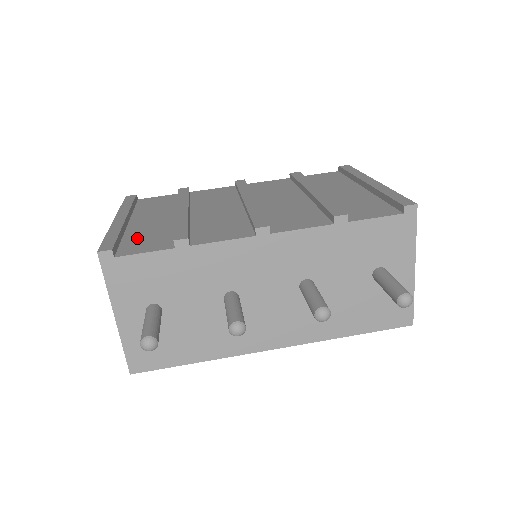
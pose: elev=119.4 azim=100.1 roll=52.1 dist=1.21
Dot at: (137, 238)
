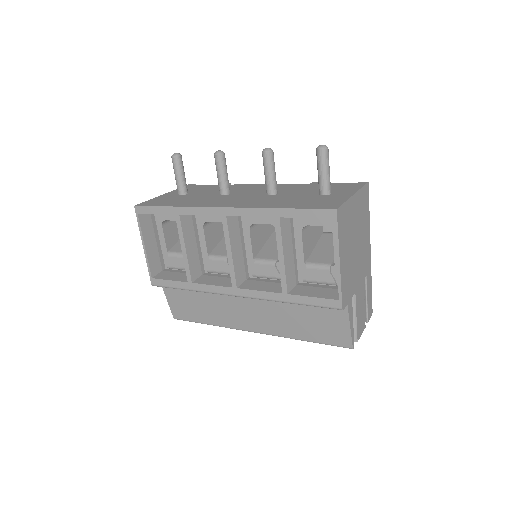
Dot at: occluded
